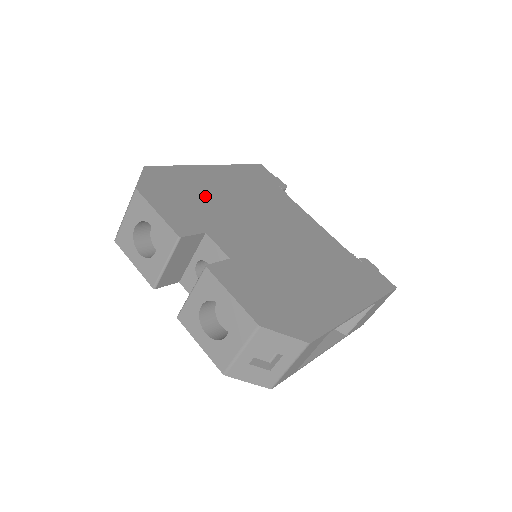
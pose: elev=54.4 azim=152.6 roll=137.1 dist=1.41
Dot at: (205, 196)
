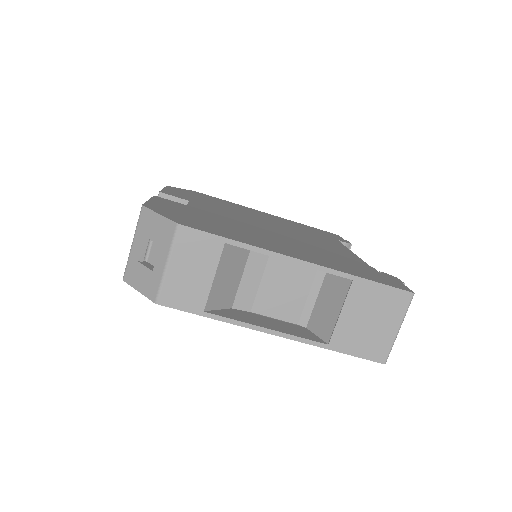
Dot at: (227, 206)
